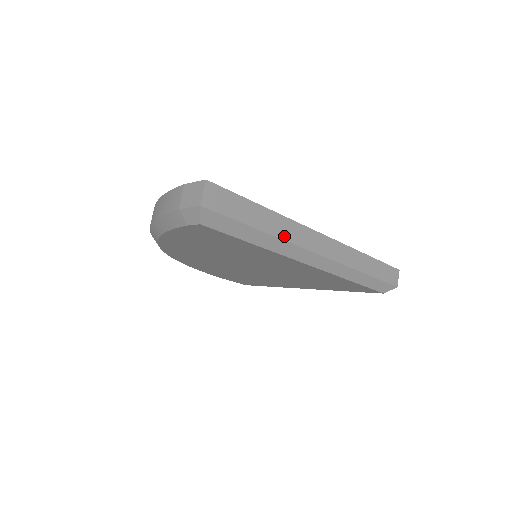
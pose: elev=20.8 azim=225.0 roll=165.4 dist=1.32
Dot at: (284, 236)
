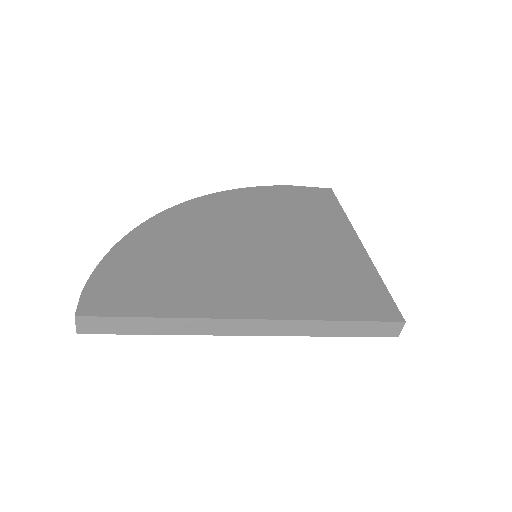
Dot at: (188, 332)
